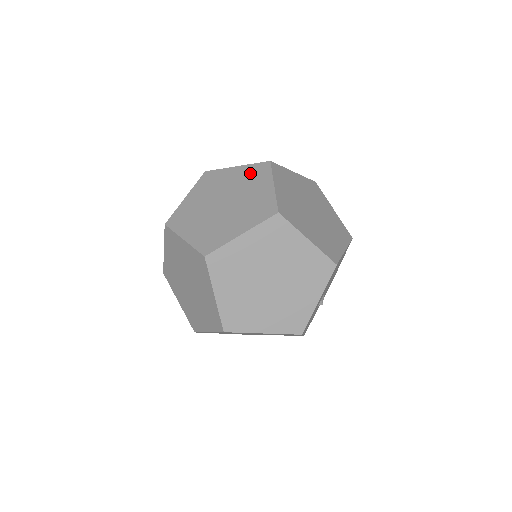
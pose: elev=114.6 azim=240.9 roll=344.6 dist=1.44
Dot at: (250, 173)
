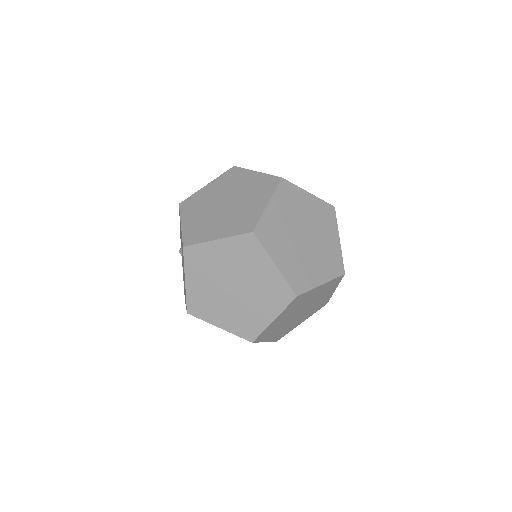
Dot at: (226, 179)
